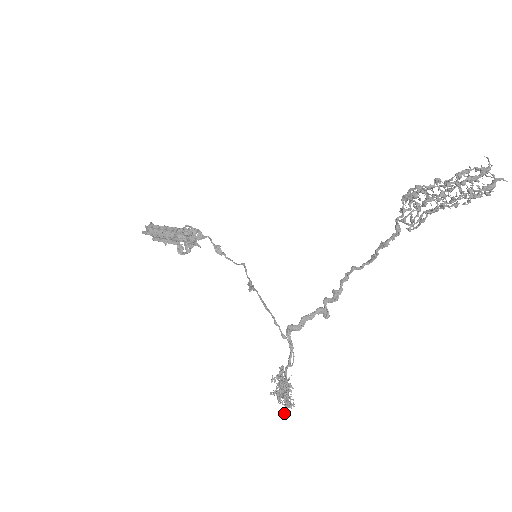
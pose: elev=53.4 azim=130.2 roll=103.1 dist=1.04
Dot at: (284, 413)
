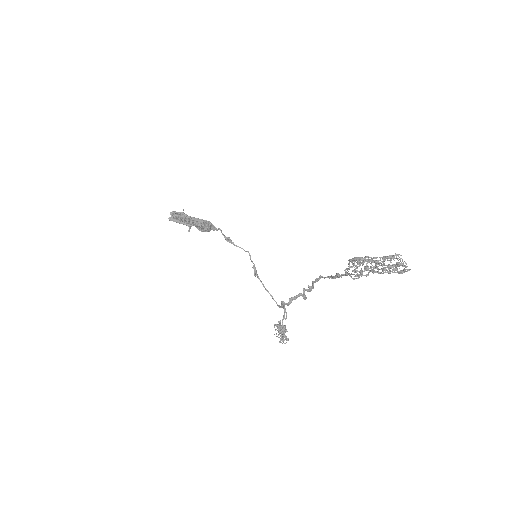
Dot at: occluded
